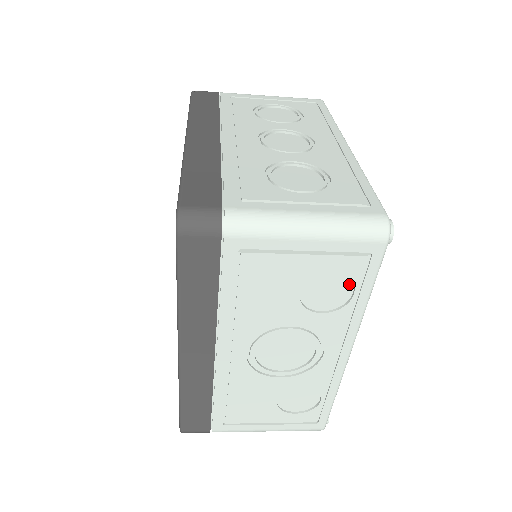
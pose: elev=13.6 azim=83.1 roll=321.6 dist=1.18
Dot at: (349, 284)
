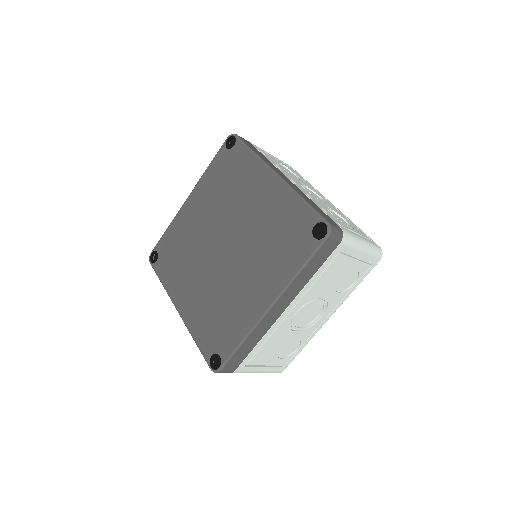
Dot at: (355, 278)
